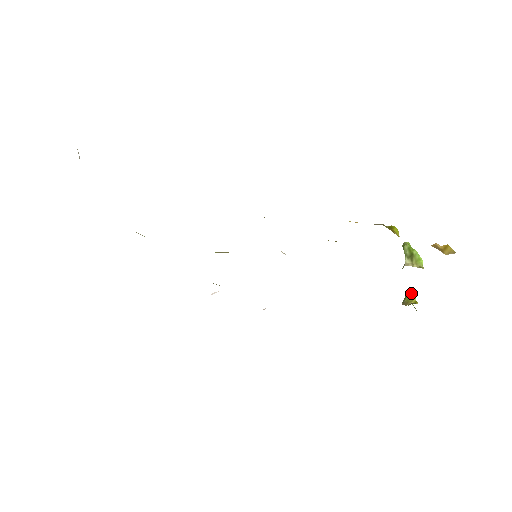
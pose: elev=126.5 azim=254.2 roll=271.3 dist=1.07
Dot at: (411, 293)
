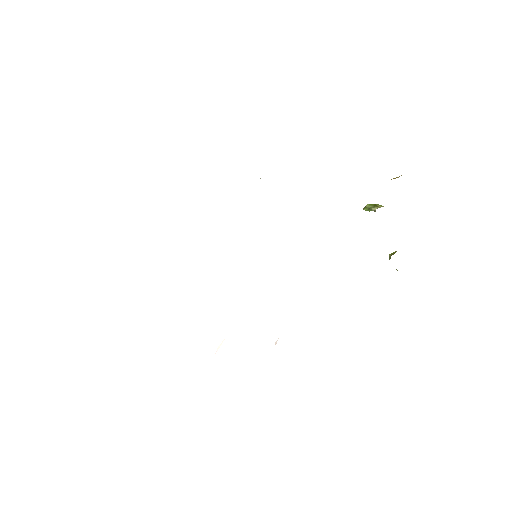
Dot at: (391, 253)
